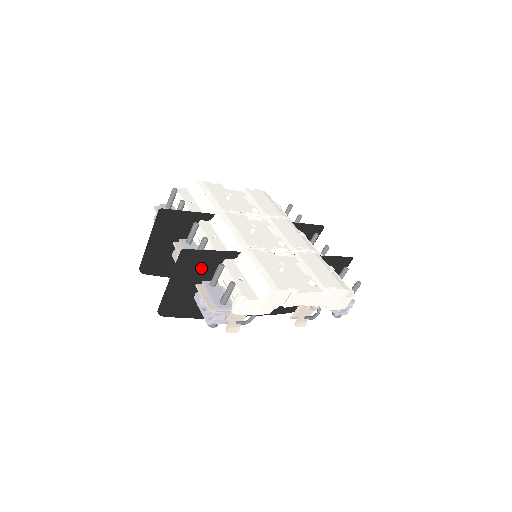
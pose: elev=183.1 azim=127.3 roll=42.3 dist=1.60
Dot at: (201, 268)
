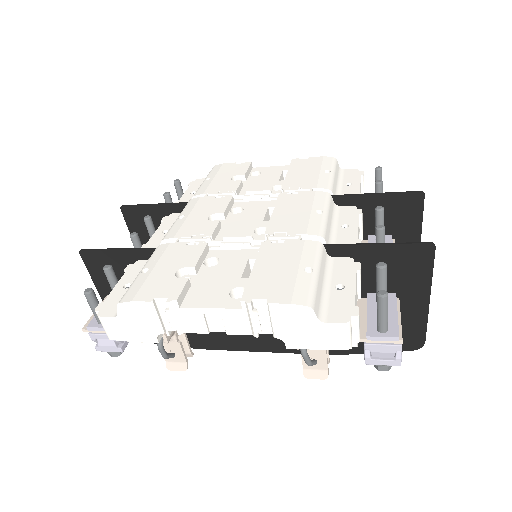
Dot at: occluded
